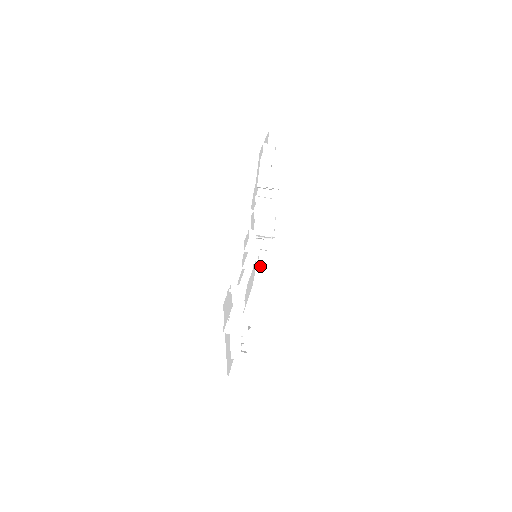
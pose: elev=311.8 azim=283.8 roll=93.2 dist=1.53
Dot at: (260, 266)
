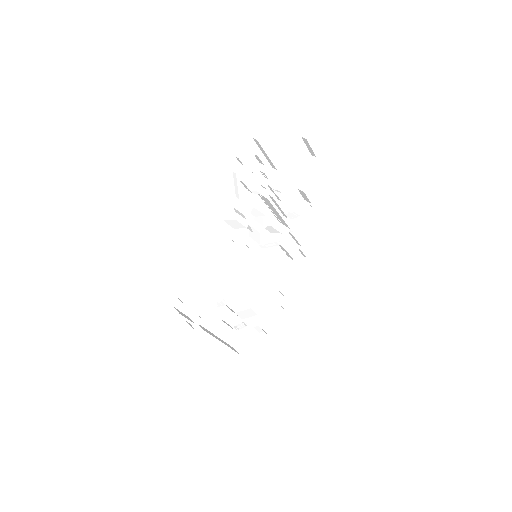
Dot at: (289, 256)
